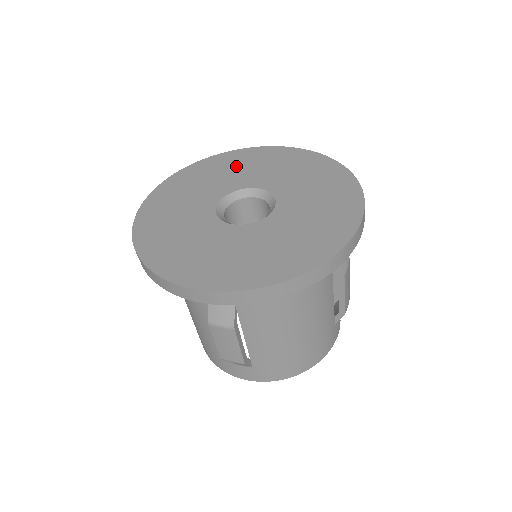
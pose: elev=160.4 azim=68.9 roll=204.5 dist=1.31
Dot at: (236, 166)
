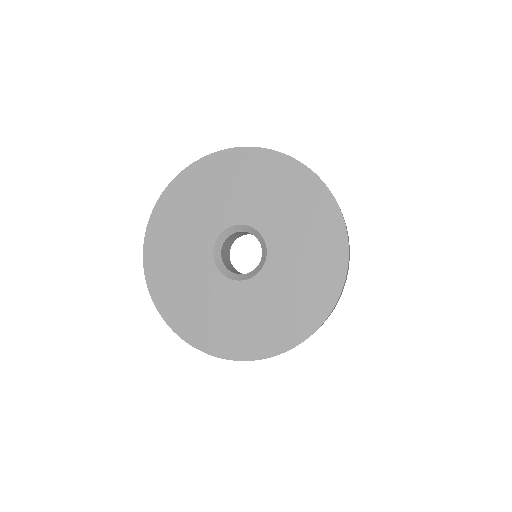
Dot at: (218, 186)
